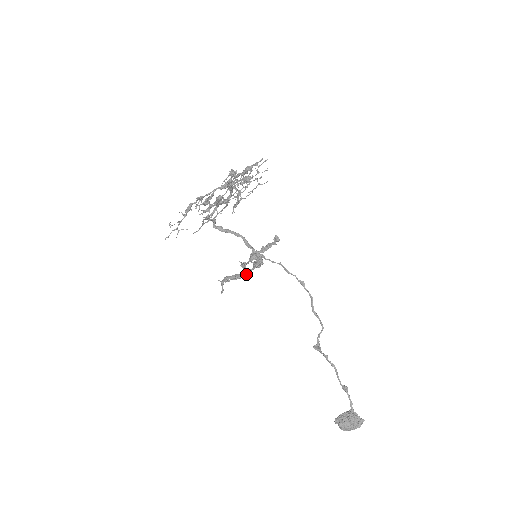
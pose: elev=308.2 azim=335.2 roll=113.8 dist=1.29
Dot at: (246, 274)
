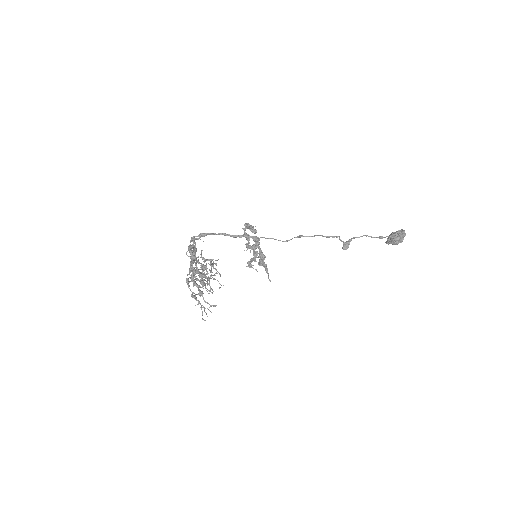
Dot at: occluded
